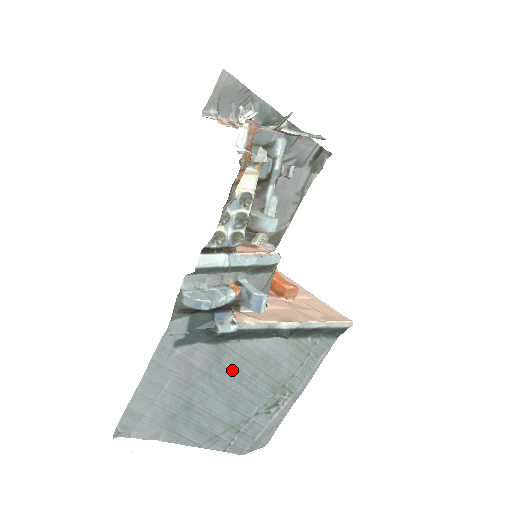
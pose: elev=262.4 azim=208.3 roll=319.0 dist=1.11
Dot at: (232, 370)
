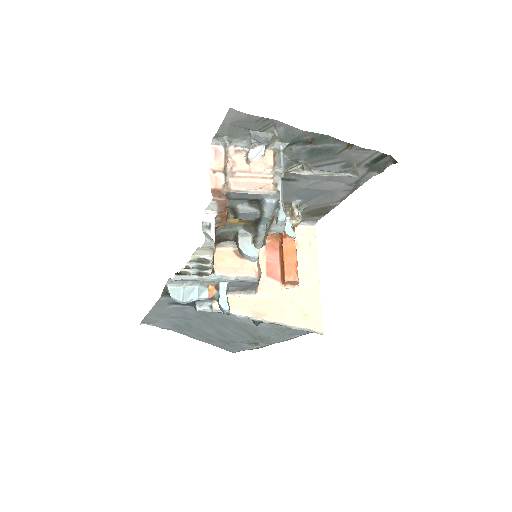
Dot at: (218, 321)
